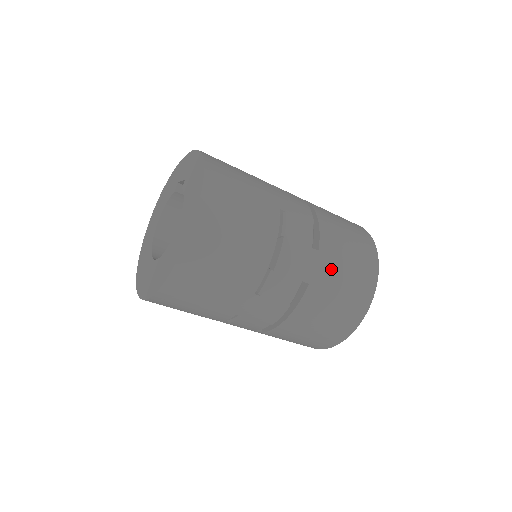
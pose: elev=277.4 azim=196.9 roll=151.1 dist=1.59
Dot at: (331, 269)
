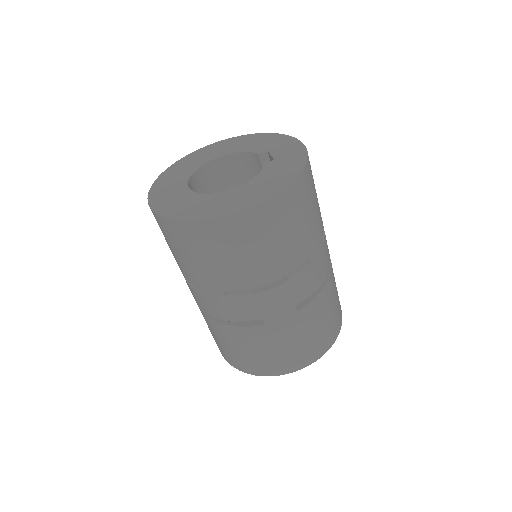
Dot at: (290, 331)
